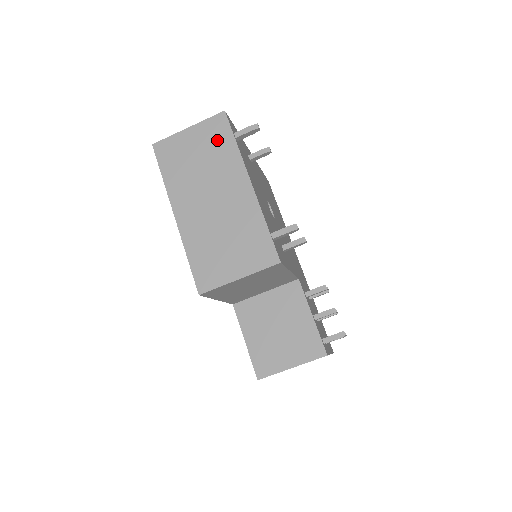
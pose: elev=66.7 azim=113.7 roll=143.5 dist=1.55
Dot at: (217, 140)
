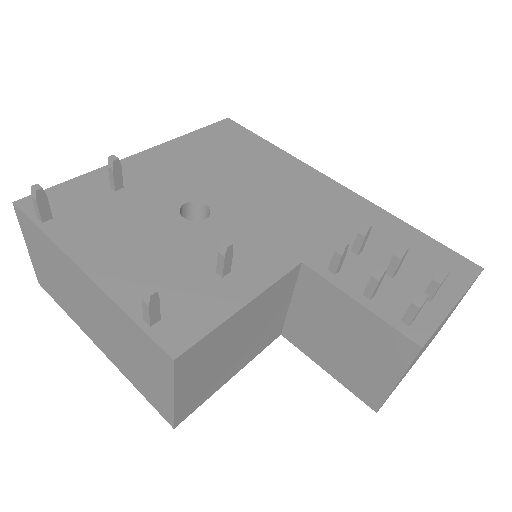
Dot at: (38, 242)
